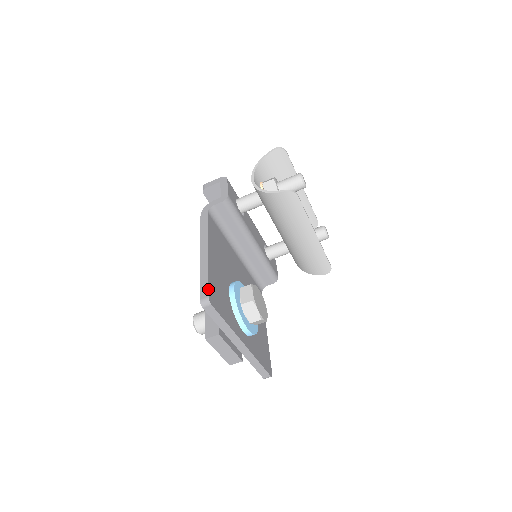
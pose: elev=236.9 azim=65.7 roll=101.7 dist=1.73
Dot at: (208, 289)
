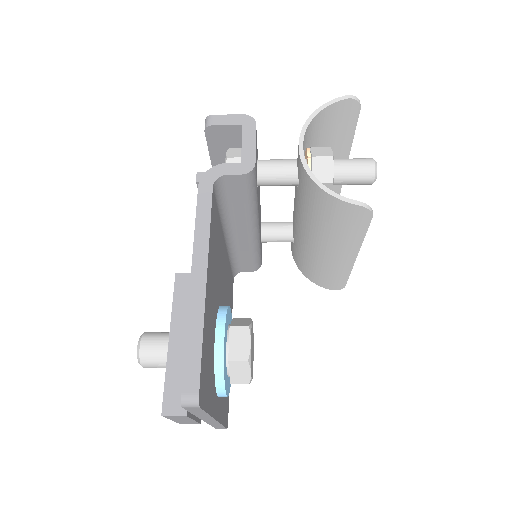
Dot at: (200, 376)
